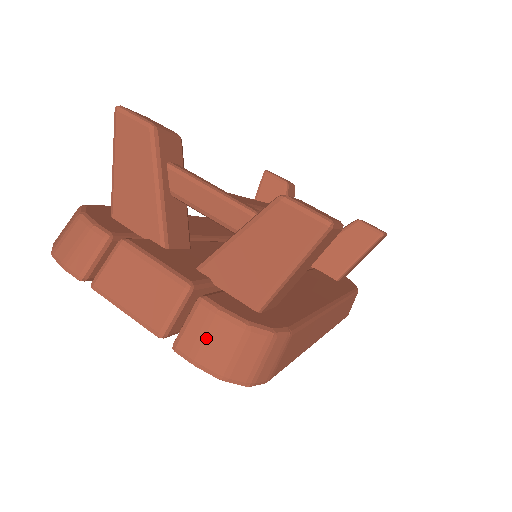
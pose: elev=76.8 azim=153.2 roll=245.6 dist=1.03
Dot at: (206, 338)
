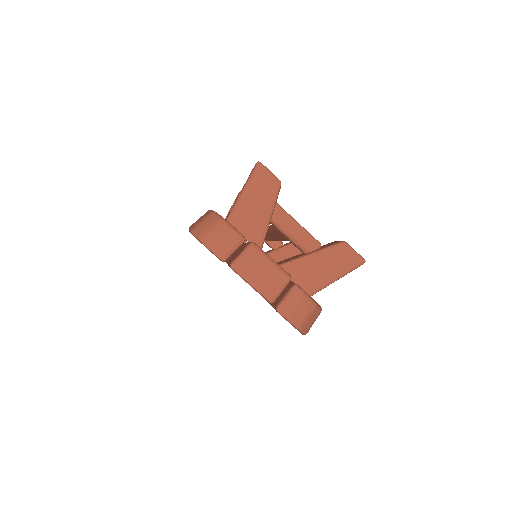
Dot at: (297, 307)
